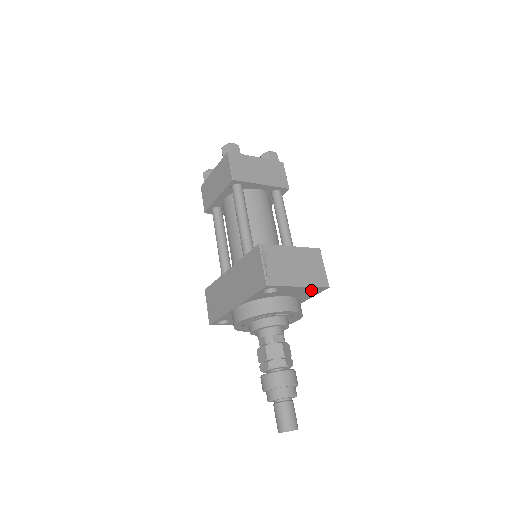
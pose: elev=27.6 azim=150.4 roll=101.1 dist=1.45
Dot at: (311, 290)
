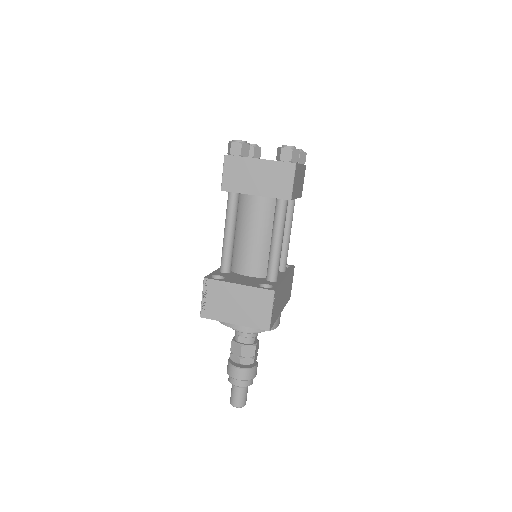
Dot at: occluded
